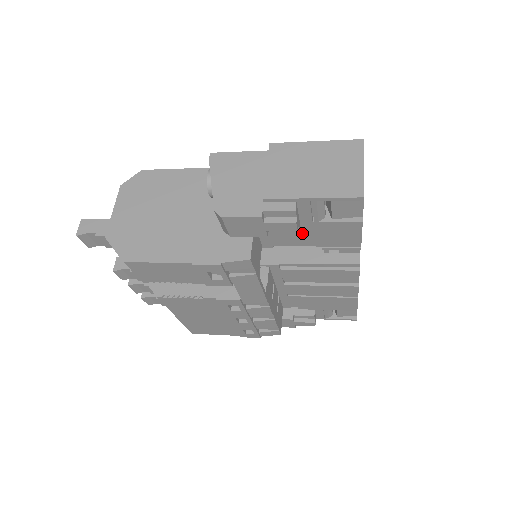
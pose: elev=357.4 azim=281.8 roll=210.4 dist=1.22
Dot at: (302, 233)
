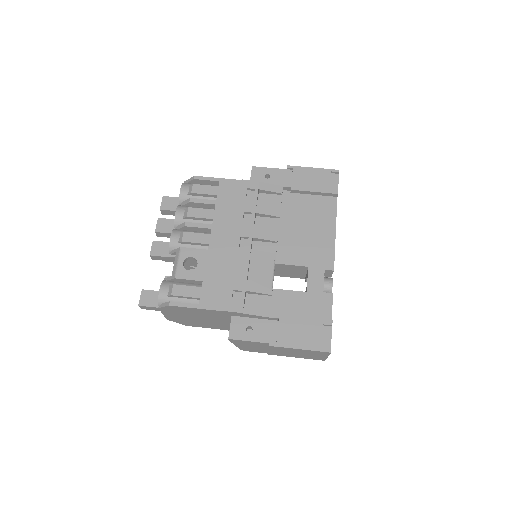
Dot at: occluded
